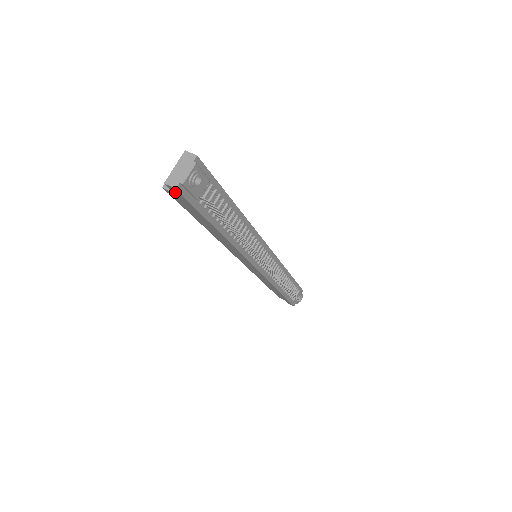
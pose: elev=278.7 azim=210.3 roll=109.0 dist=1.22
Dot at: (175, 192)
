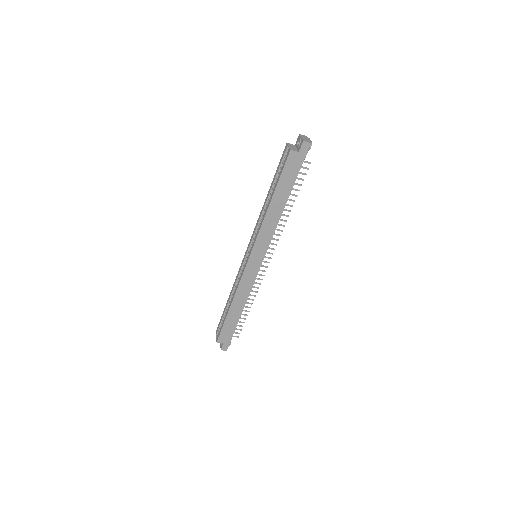
Dot at: (303, 149)
